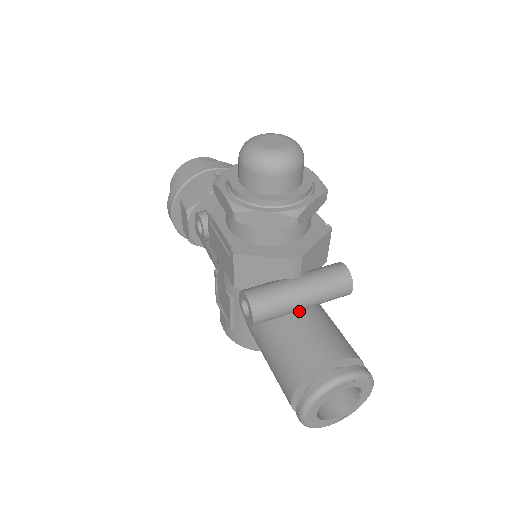
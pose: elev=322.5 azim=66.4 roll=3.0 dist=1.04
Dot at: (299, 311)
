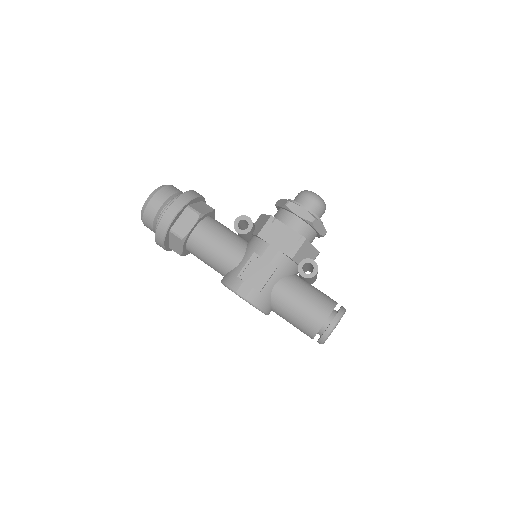
Dot at: occluded
